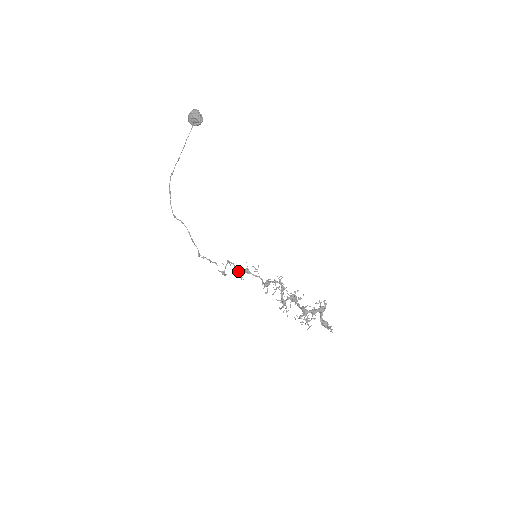
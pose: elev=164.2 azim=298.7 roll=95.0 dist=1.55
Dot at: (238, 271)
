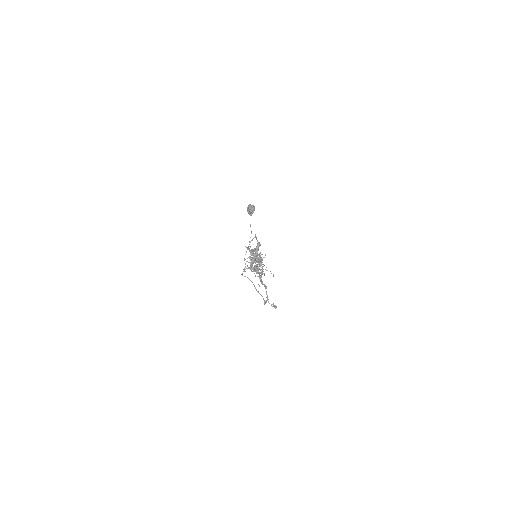
Dot at: (262, 284)
